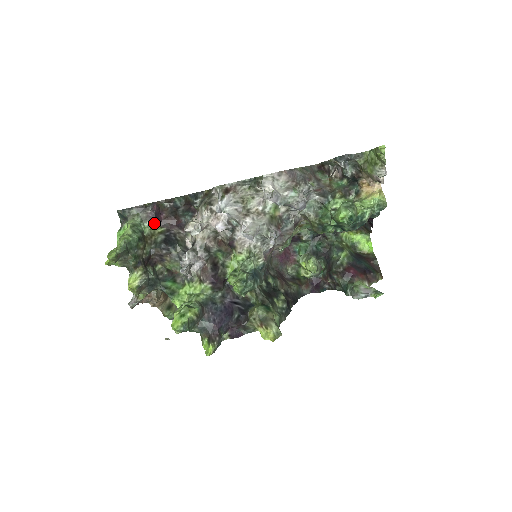
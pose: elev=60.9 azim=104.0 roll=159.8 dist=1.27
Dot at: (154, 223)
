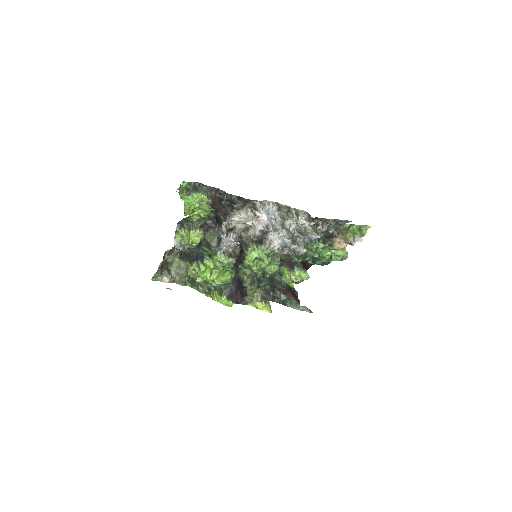
Dot at: occluded
